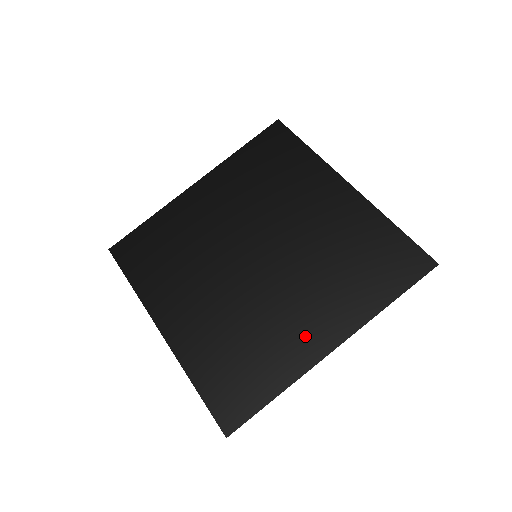
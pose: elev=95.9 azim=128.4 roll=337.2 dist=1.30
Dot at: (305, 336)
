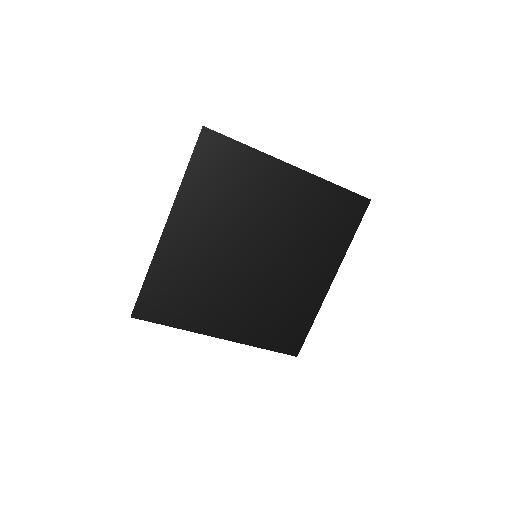
Dot at: (313, 285)
